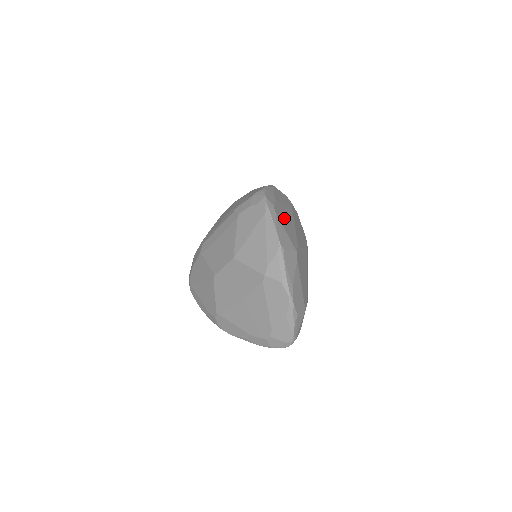
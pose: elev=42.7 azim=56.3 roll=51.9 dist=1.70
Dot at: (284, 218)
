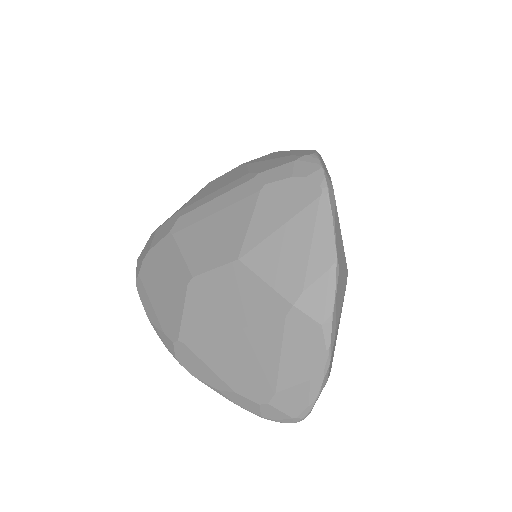
Dot at: occluded
